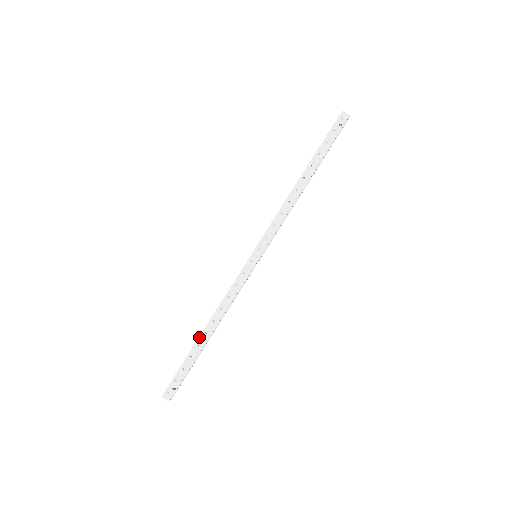
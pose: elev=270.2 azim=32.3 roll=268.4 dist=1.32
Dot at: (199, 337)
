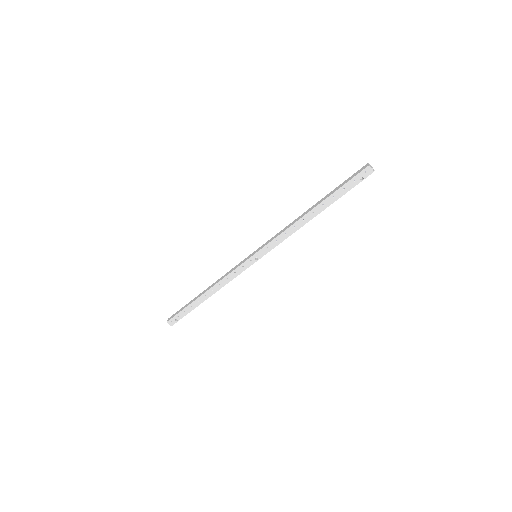
Dot at: (199, 297)
